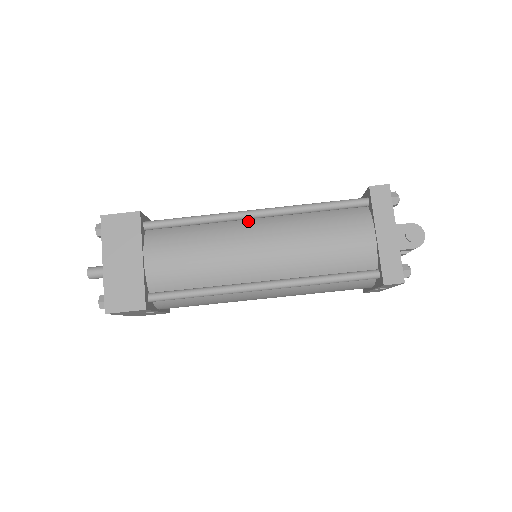
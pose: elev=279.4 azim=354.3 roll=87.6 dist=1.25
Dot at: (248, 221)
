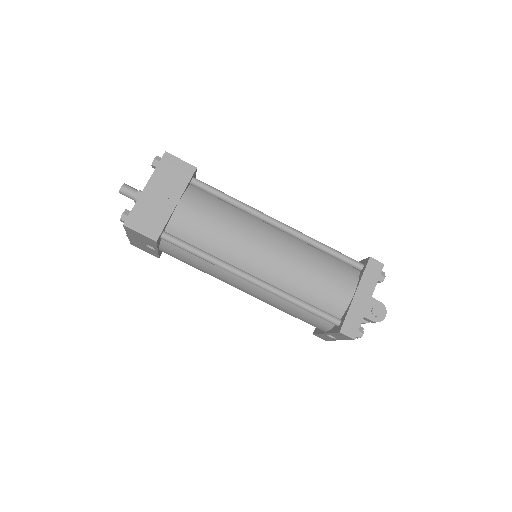
Dot at: (270, 226)
